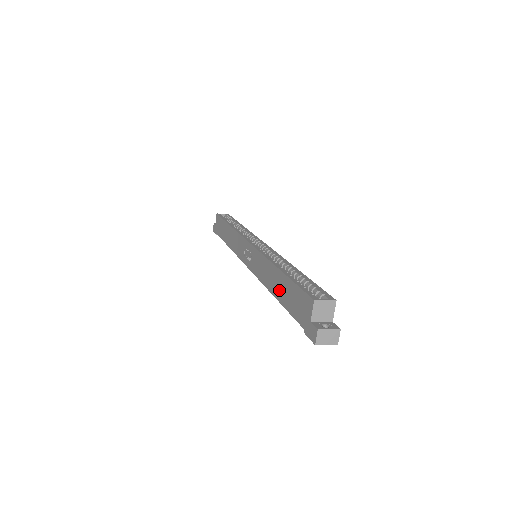
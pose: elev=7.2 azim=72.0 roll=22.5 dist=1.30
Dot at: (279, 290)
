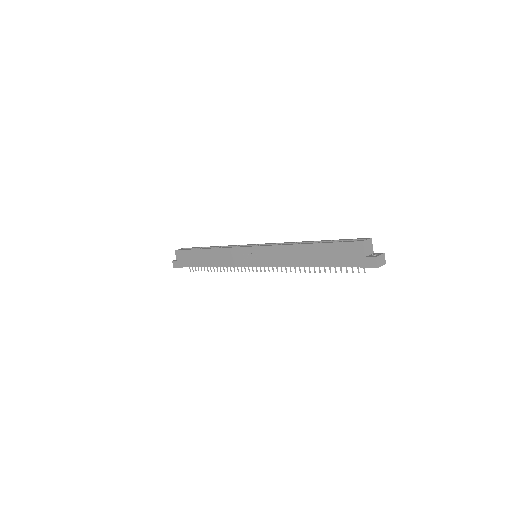
Dot at: (313, 258)
